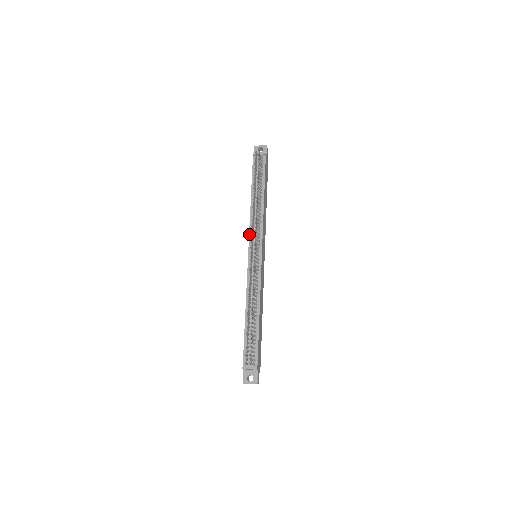
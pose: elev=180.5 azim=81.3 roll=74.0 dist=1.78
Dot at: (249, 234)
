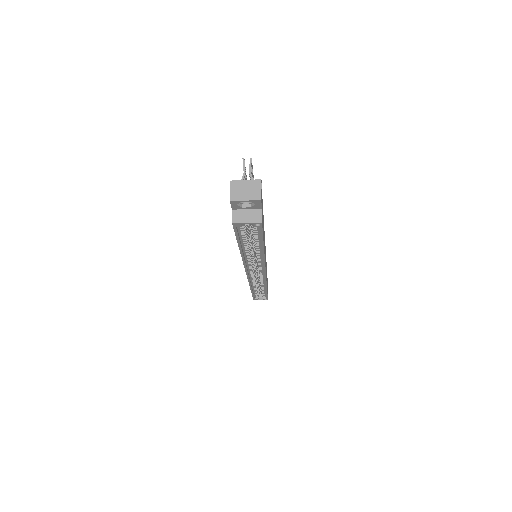
Dot at: occluded
